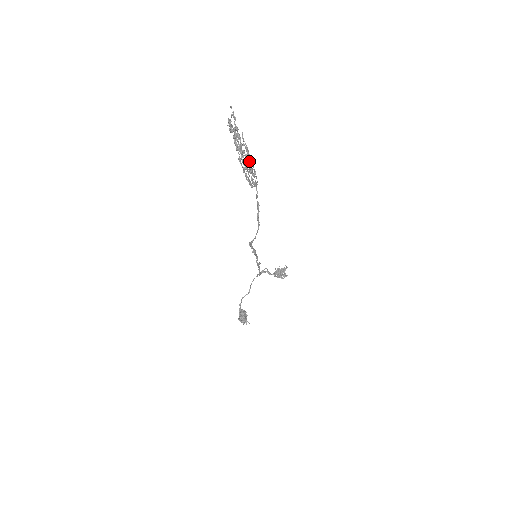
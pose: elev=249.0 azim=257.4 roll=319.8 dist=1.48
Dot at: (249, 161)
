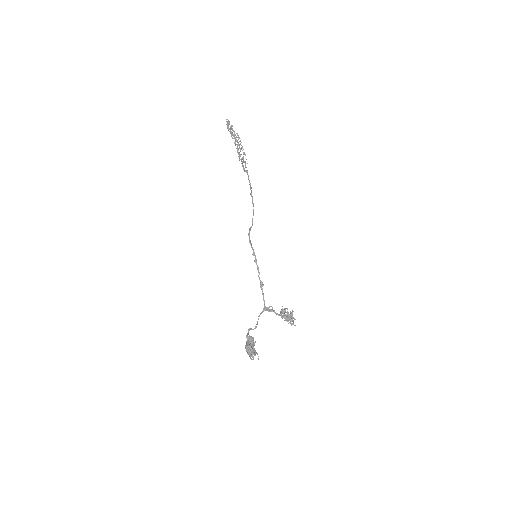
Dot at: occluded
